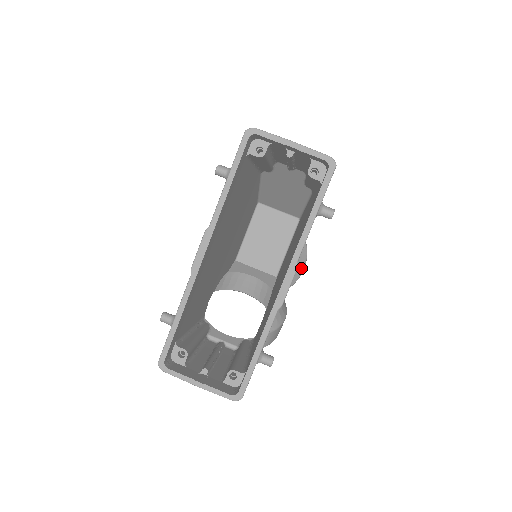
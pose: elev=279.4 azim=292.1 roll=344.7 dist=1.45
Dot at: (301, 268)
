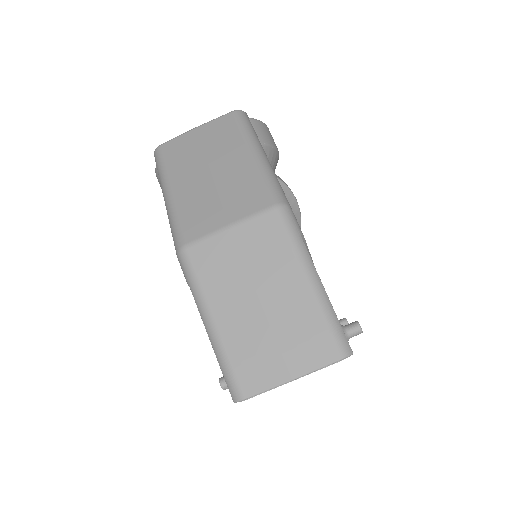
Dot at: (277, 158)
